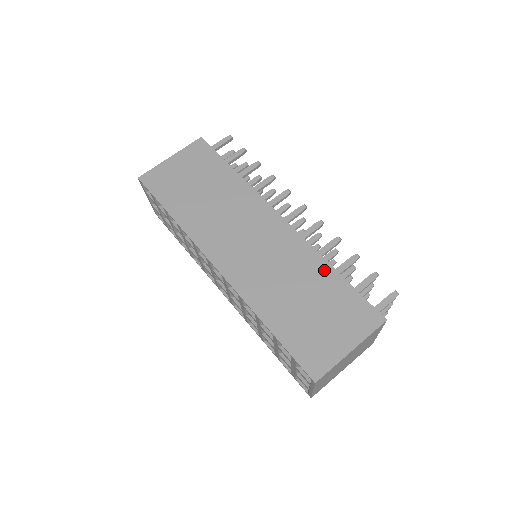
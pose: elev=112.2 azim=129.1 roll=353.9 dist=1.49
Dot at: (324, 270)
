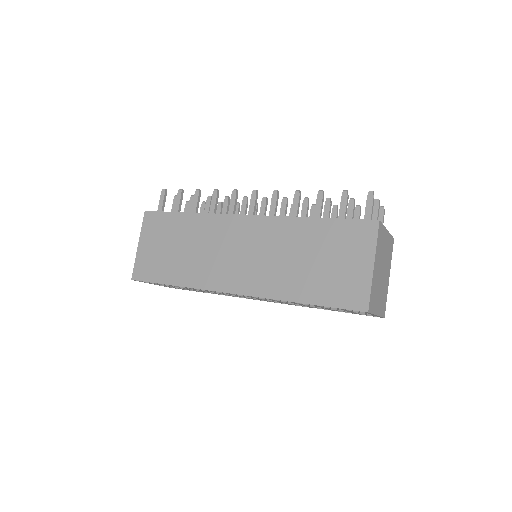
Dot at: (306, 226)
